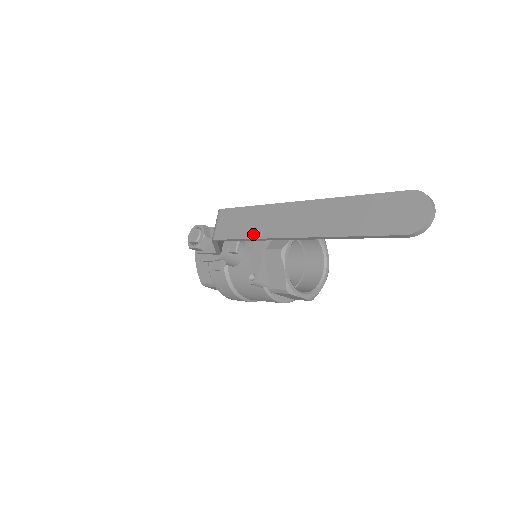
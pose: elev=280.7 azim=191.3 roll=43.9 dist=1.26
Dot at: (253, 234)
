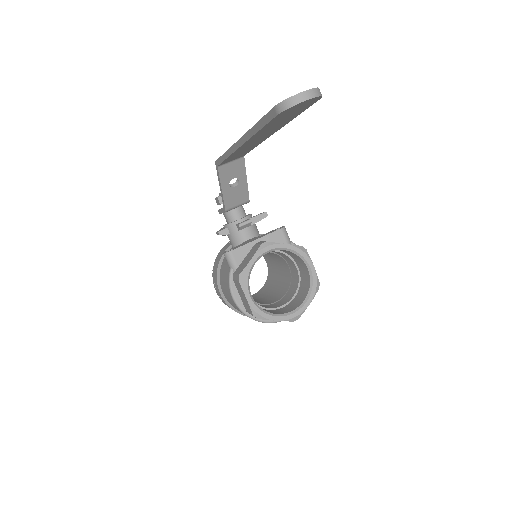
Dot at: occluded
